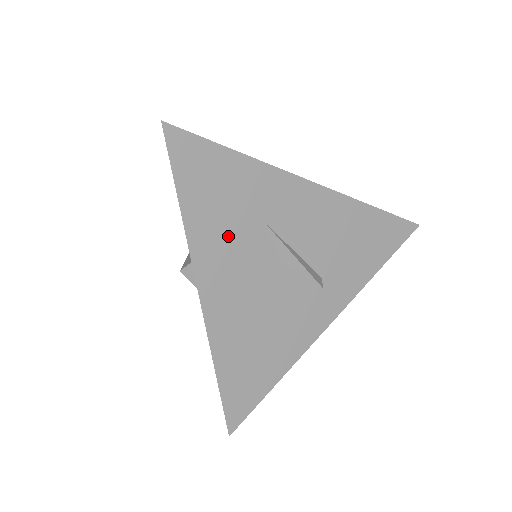
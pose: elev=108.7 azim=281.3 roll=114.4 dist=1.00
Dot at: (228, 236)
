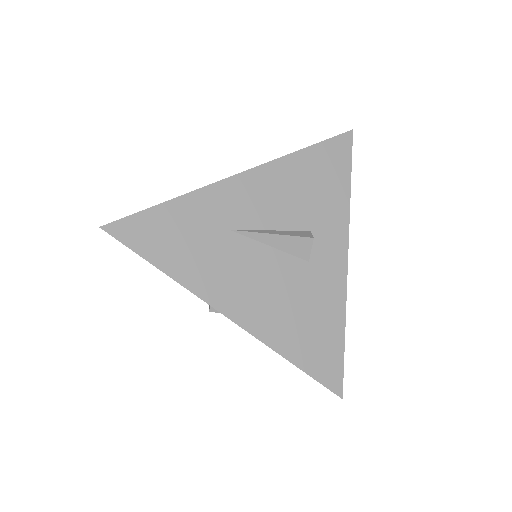
Dot at: (212, 261)
